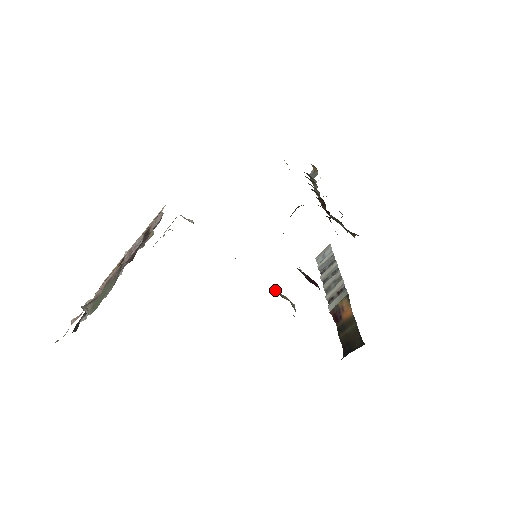
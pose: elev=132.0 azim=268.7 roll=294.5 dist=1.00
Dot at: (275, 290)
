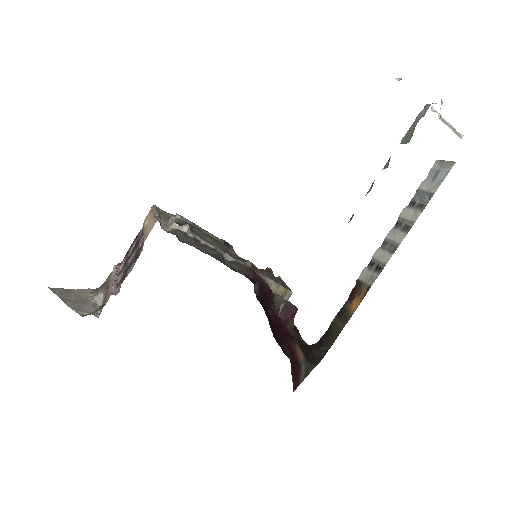
Dot at: (269, 284)
